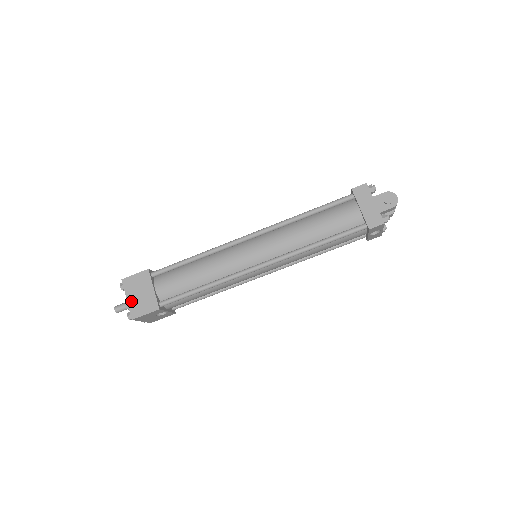
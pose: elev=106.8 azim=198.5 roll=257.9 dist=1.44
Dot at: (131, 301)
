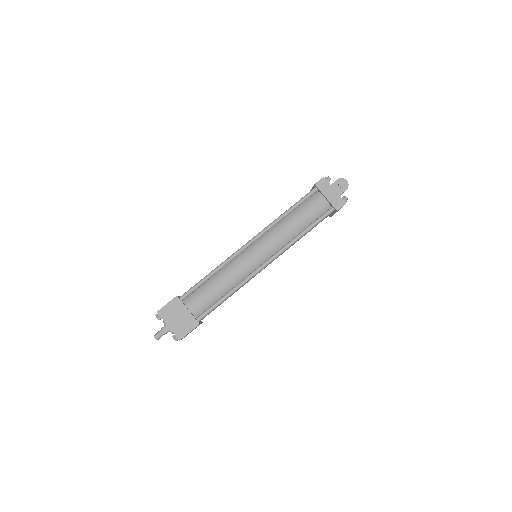
Dot at: (173, 326)
